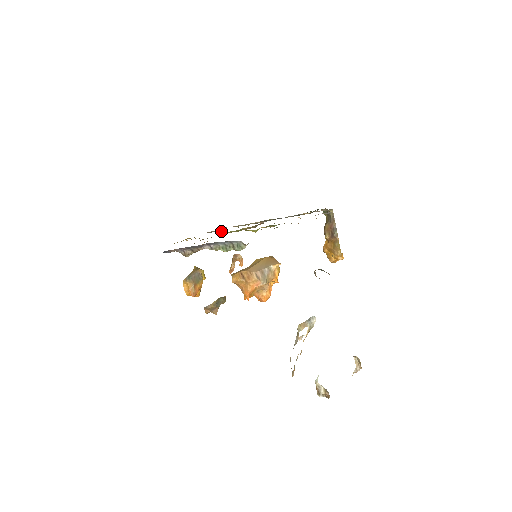
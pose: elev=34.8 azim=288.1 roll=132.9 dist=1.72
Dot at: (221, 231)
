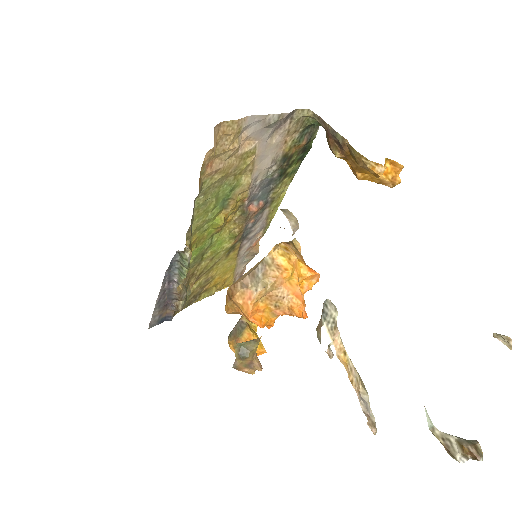
Dot at: (258, 251)
